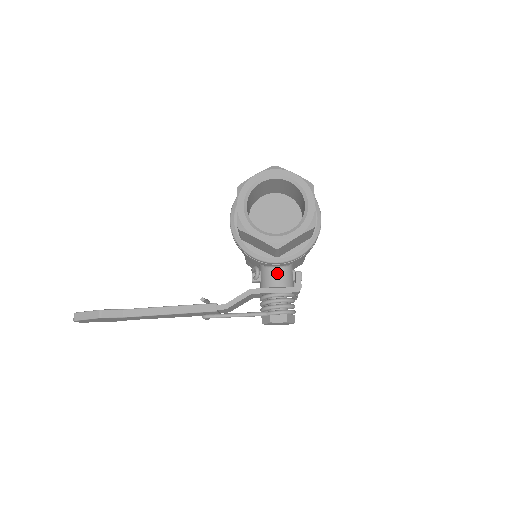
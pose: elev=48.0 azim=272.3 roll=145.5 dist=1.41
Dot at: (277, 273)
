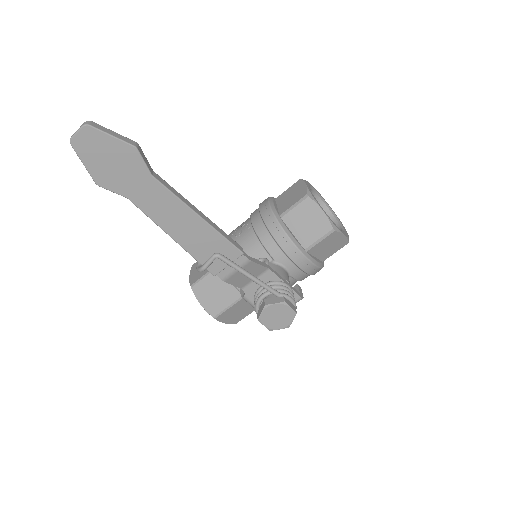
Dot at: (286, 273)
